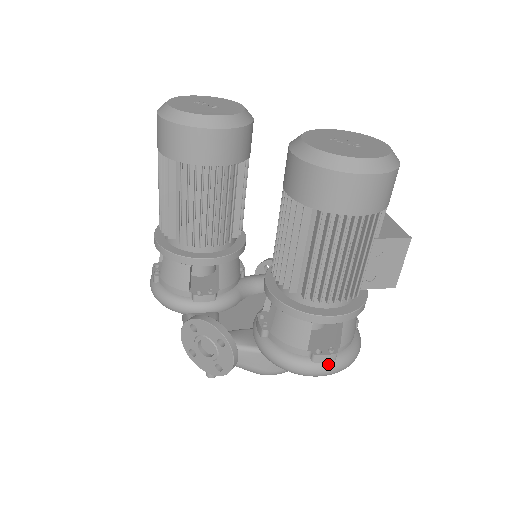
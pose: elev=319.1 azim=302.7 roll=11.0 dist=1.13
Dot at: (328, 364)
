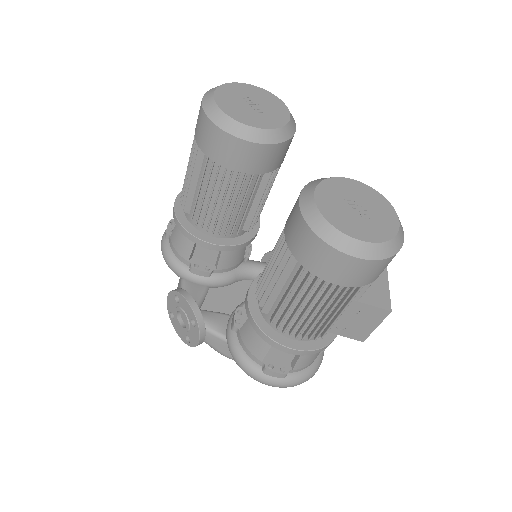
Dot at: (276, 379)
